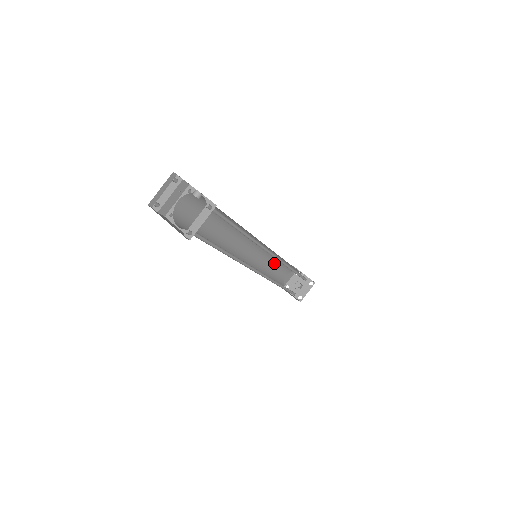
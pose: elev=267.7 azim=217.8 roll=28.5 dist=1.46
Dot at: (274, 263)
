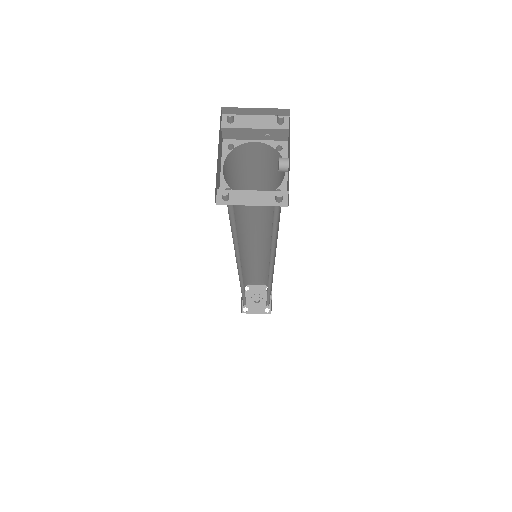
Dot at: (262, 267)
